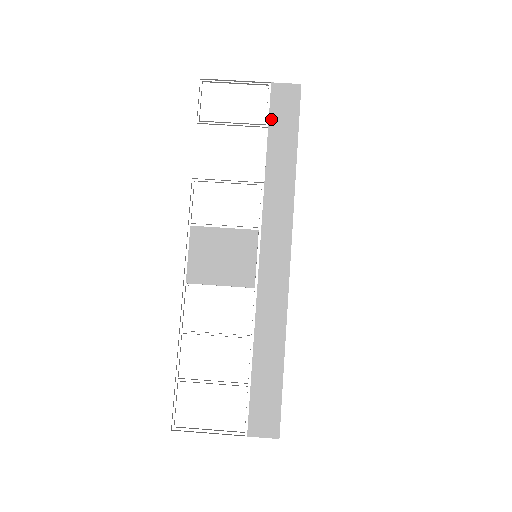
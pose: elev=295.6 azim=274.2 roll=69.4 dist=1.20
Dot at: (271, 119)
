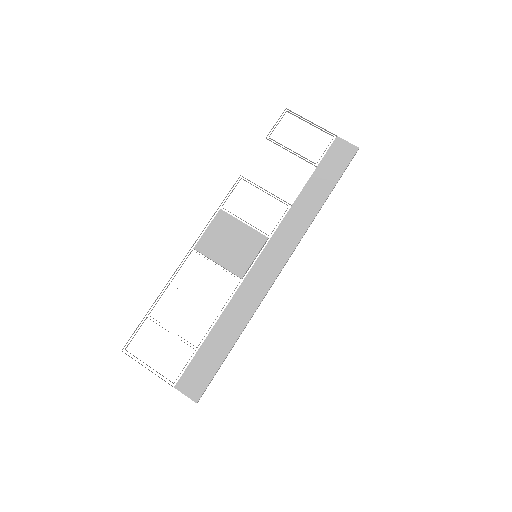
Dot at: (322, 162)
